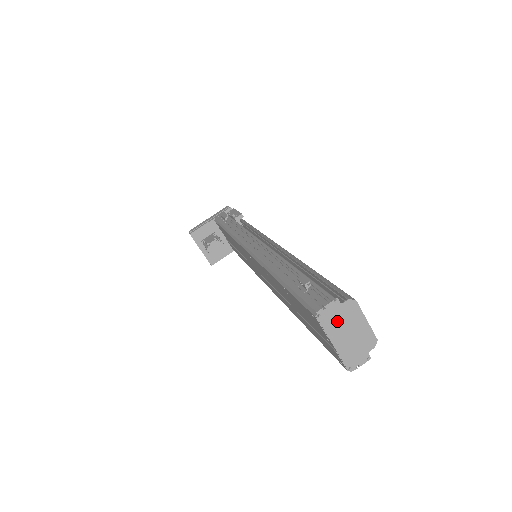
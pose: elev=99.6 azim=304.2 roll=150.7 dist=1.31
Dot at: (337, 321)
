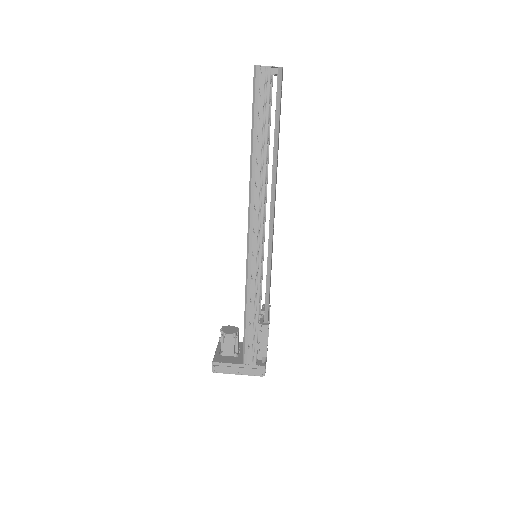
Dot at: occluded
